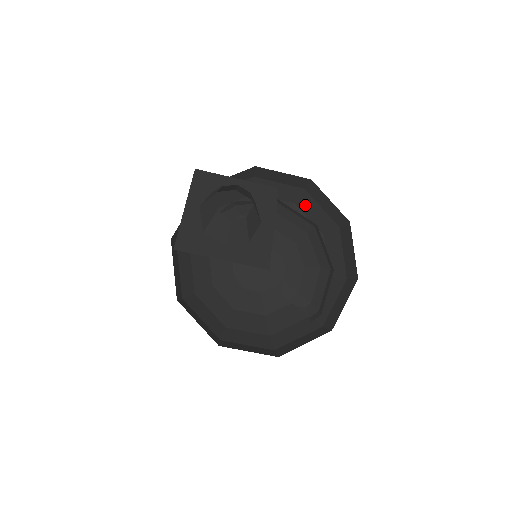
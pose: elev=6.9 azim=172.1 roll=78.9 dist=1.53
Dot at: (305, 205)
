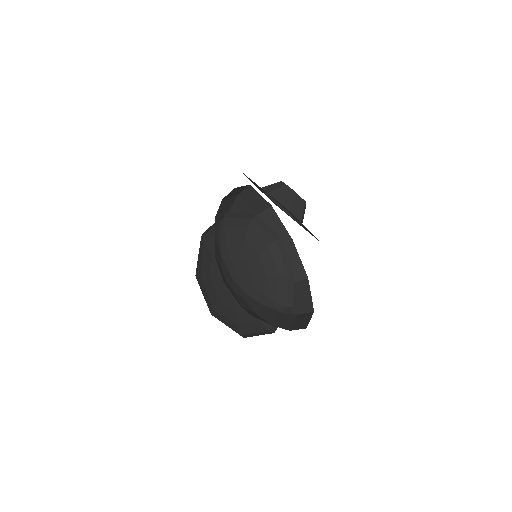
Dot at: occluded
